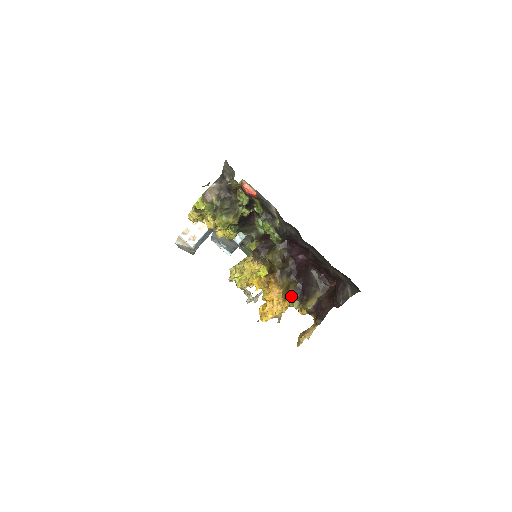
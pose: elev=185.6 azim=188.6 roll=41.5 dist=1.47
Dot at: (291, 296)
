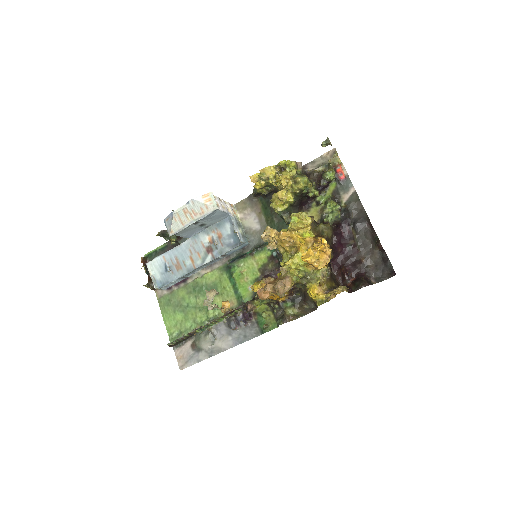
Dot at: occluded
